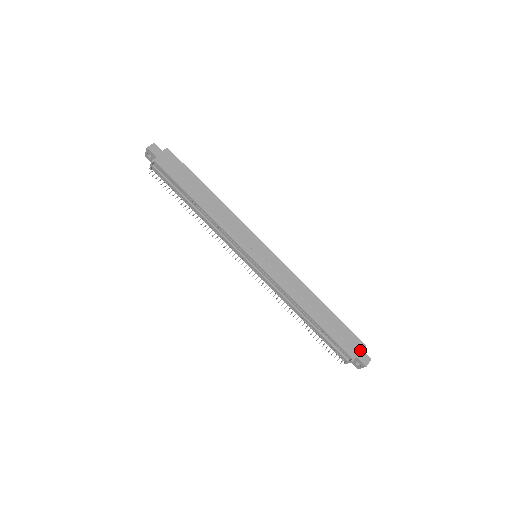
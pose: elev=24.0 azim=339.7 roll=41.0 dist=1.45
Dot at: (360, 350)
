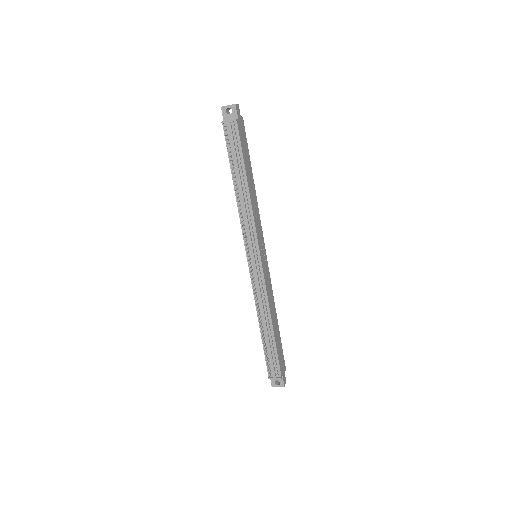
Dot at: (284, 371)
